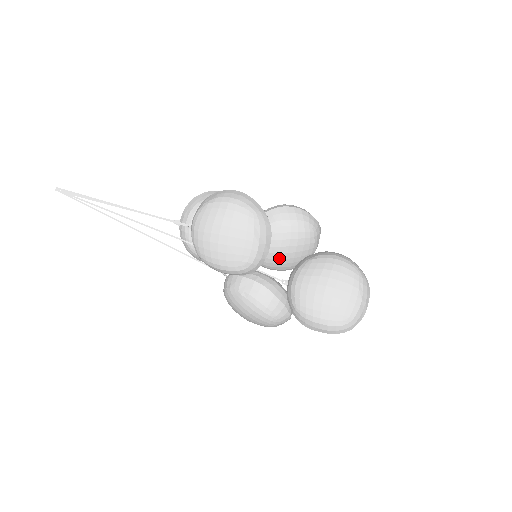
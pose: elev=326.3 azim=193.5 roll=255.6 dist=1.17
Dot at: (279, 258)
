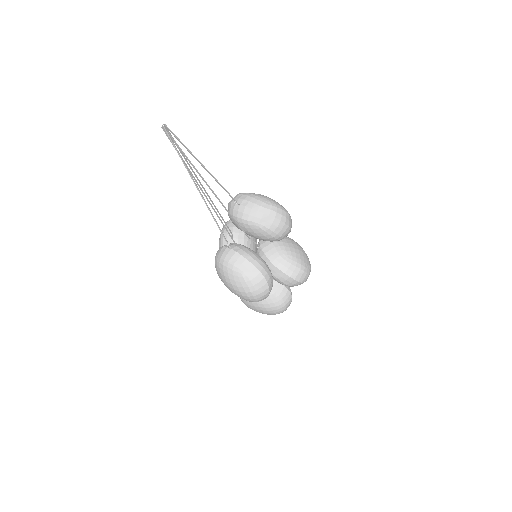
Dot at: occluded
